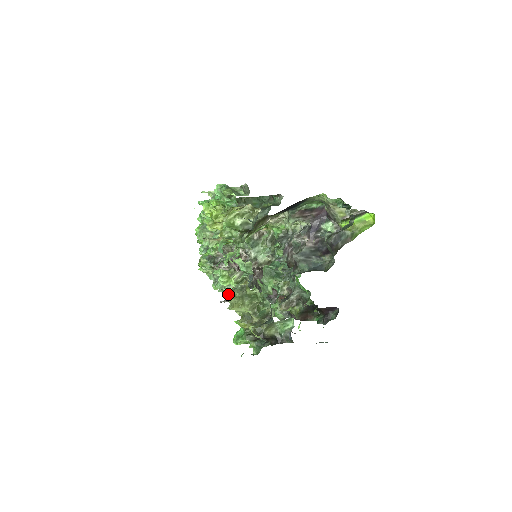
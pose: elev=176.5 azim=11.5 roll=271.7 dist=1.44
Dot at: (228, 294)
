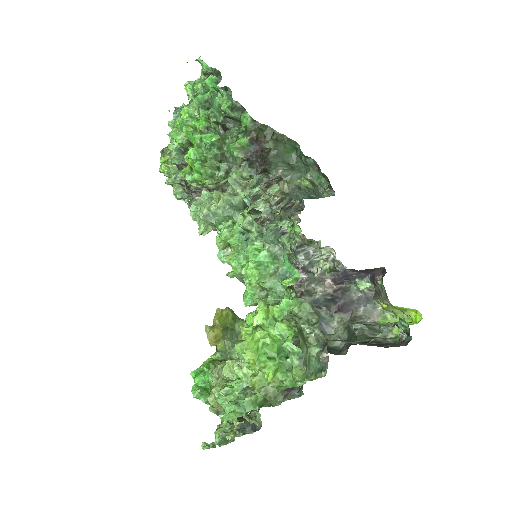
Dot at: occluded
